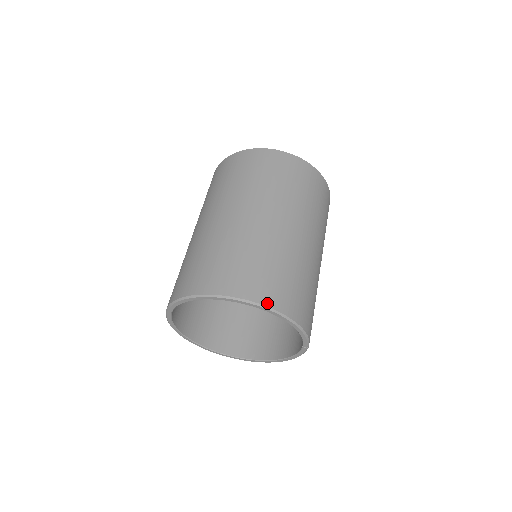
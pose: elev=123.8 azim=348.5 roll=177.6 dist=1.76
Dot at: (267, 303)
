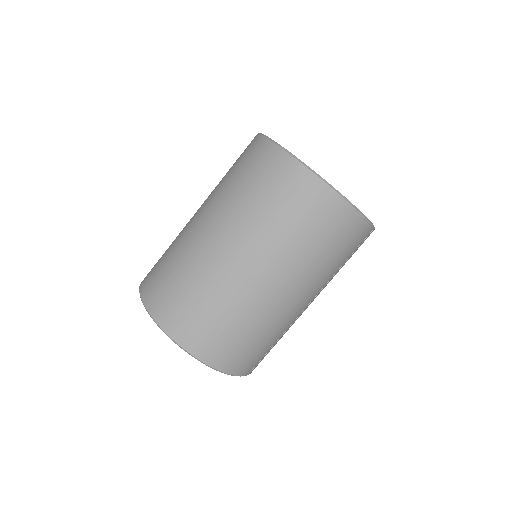
Dot at: (185, 346)
